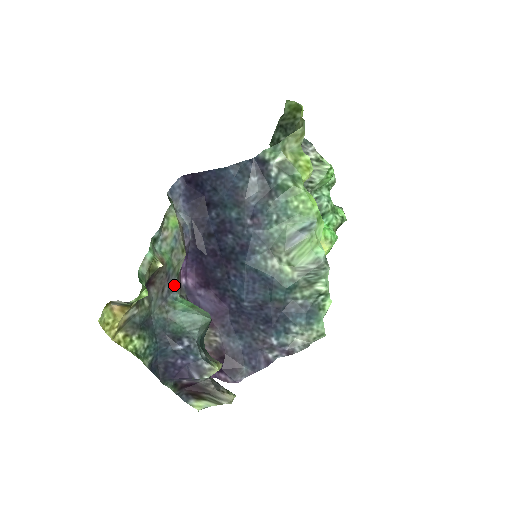
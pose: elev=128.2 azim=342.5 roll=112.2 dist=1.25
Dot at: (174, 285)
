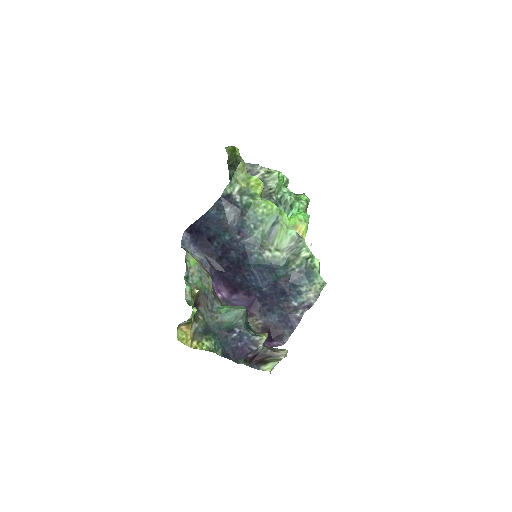
Dot at: (213, 300)
